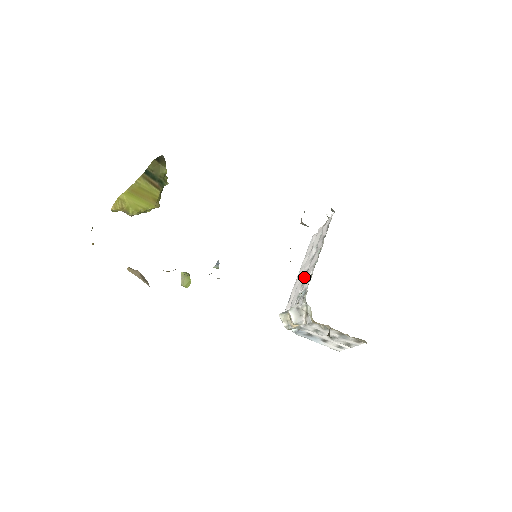
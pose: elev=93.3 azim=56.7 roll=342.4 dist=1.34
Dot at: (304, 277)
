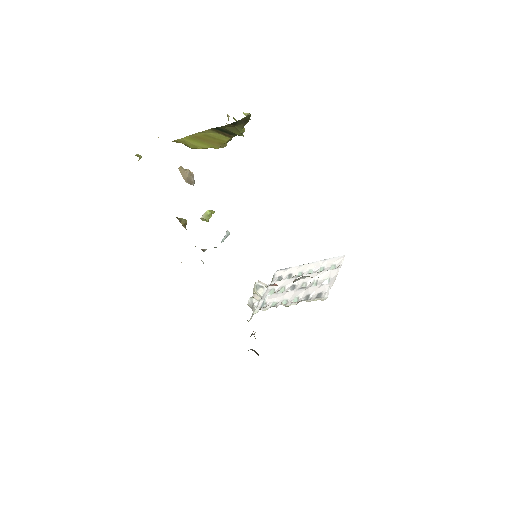
Dot at: (288, 285)
